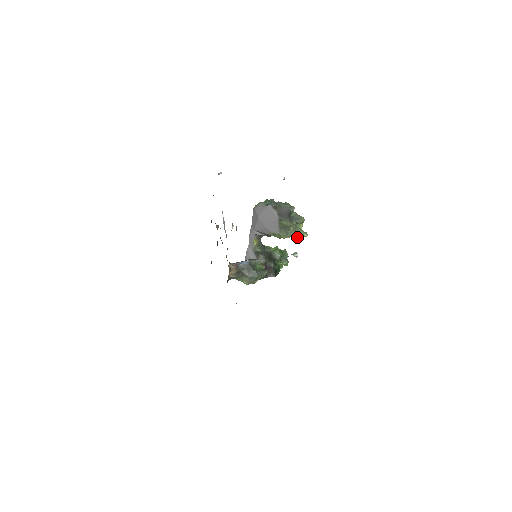
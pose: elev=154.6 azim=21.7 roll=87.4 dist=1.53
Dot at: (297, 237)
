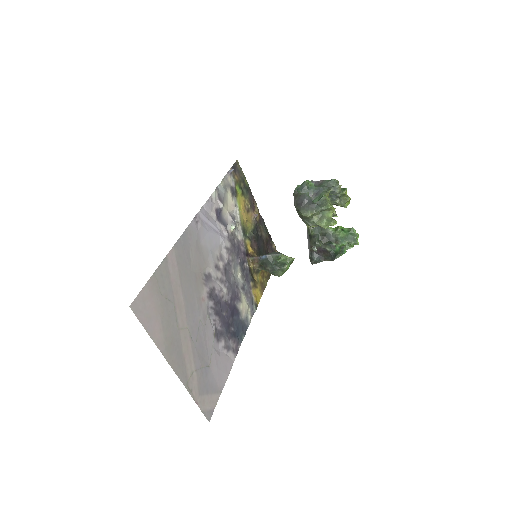
Dot at: (322, 227)
